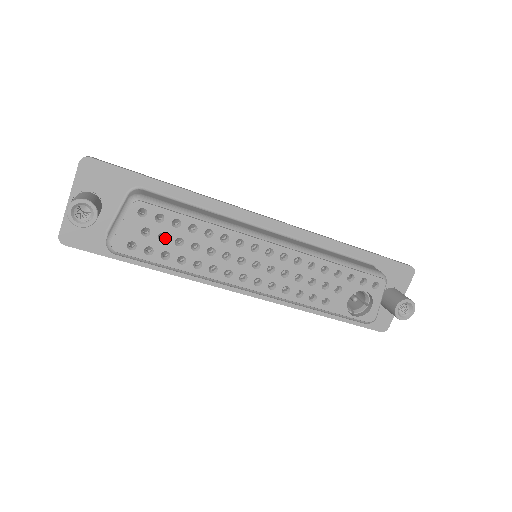
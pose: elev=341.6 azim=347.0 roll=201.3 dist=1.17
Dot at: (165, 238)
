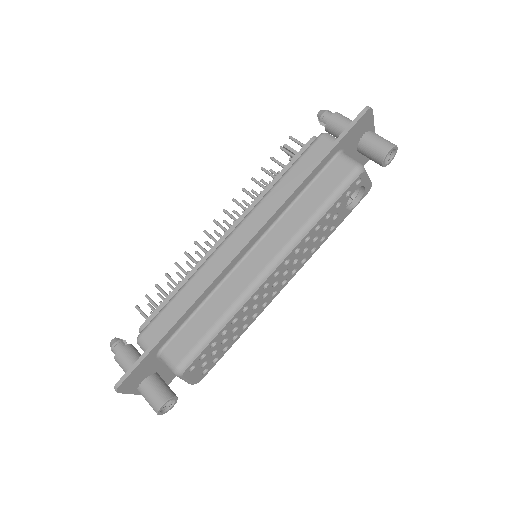
Dot at: (215, 350)
